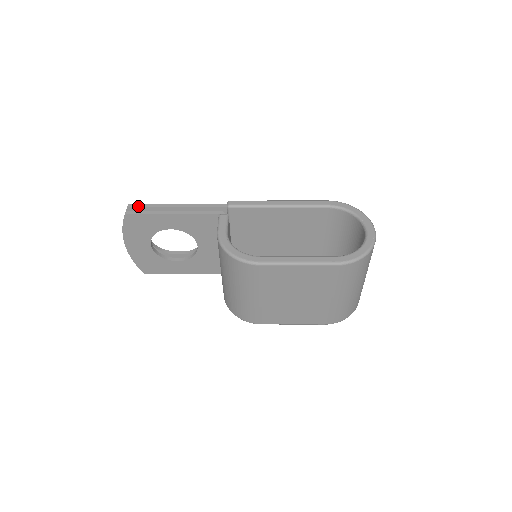
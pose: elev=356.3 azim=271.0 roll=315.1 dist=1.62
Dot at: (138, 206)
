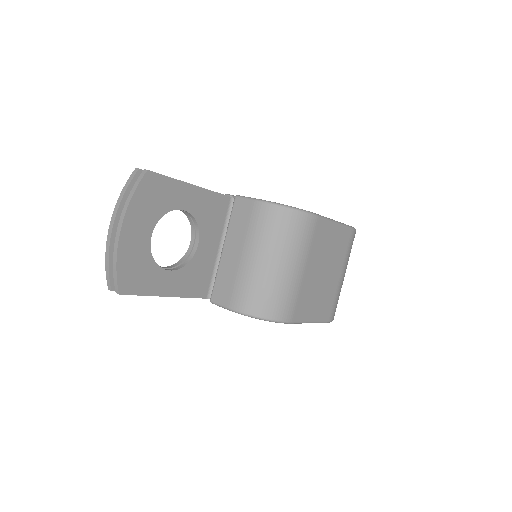
Dot at: occluded
